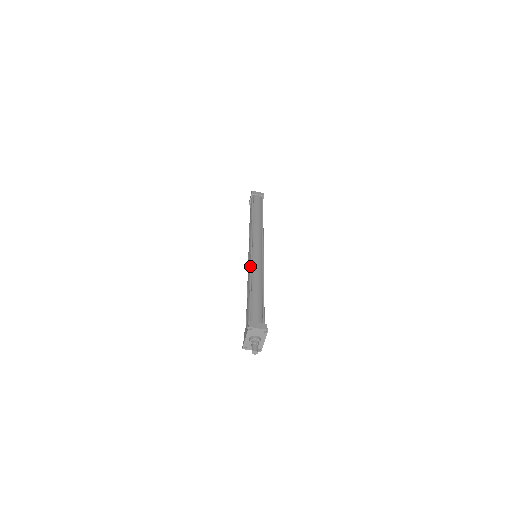
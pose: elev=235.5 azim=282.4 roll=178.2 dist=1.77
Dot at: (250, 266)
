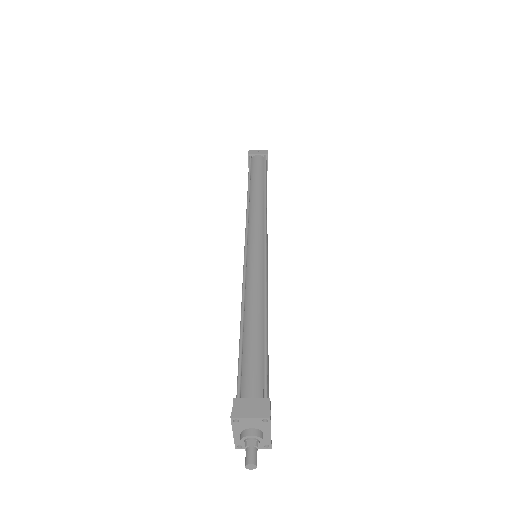
Dot at: occluded
